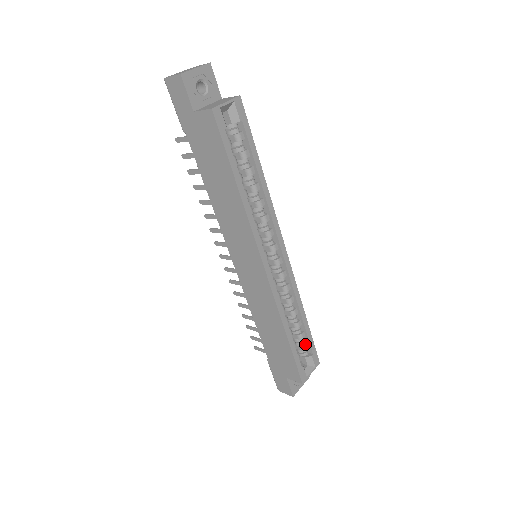
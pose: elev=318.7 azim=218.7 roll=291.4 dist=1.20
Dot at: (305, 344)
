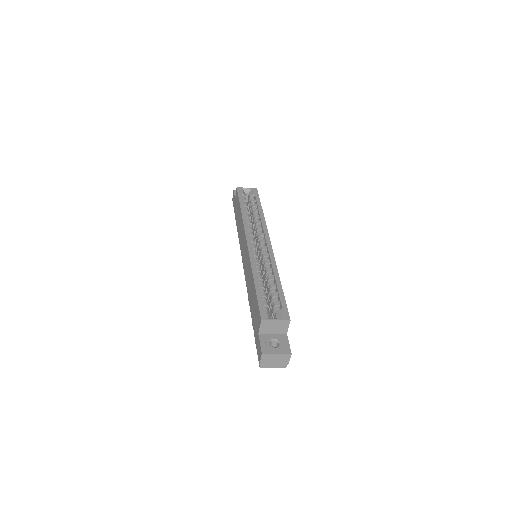
Dot at: (277, 301)
